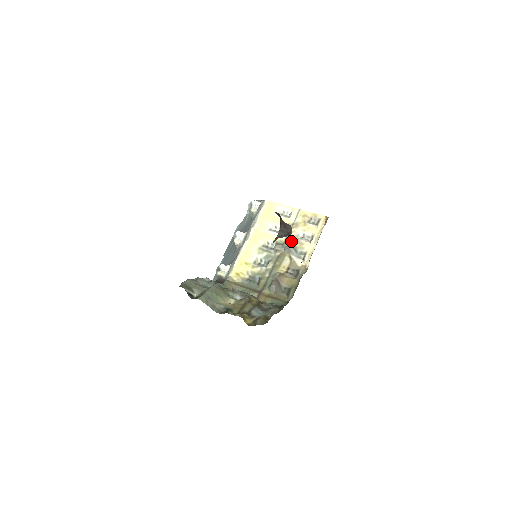
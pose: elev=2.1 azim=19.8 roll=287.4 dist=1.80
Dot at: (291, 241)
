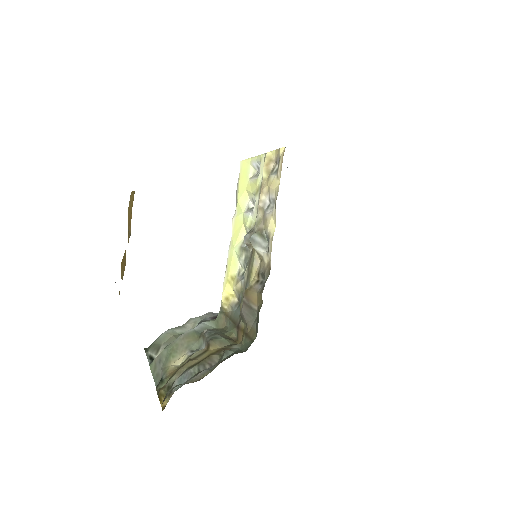
Dot at: (259, 220)
